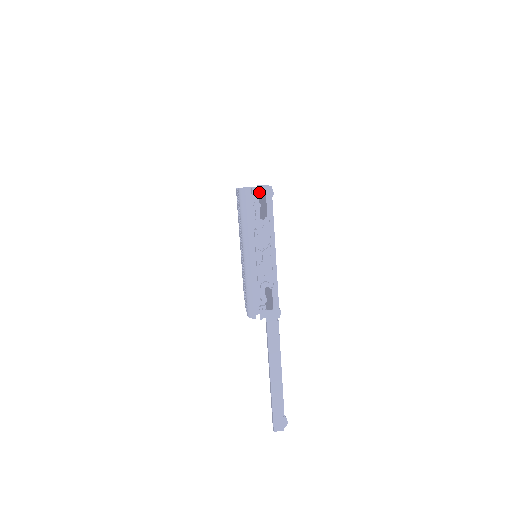
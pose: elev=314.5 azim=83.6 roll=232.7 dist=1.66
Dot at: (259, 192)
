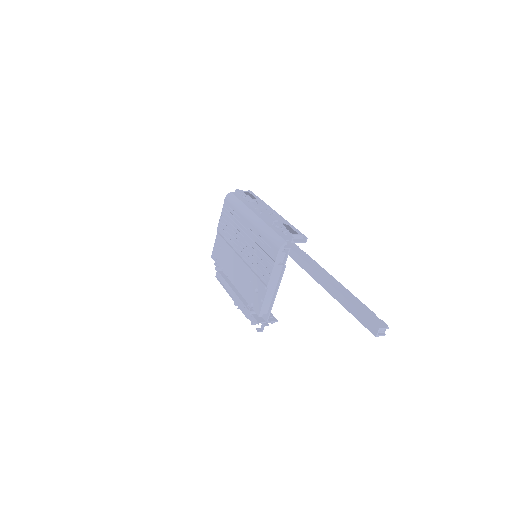
Dot at: (243, 191)
